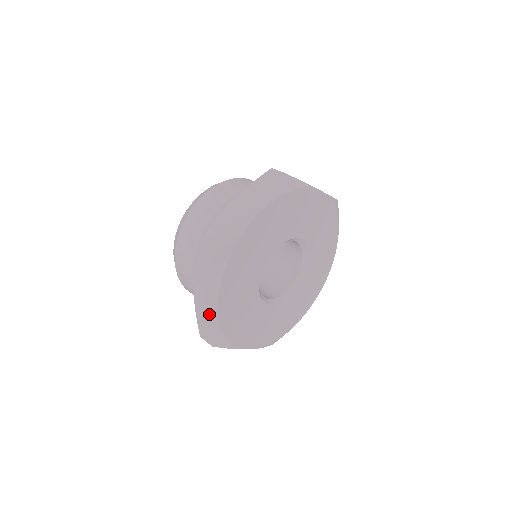
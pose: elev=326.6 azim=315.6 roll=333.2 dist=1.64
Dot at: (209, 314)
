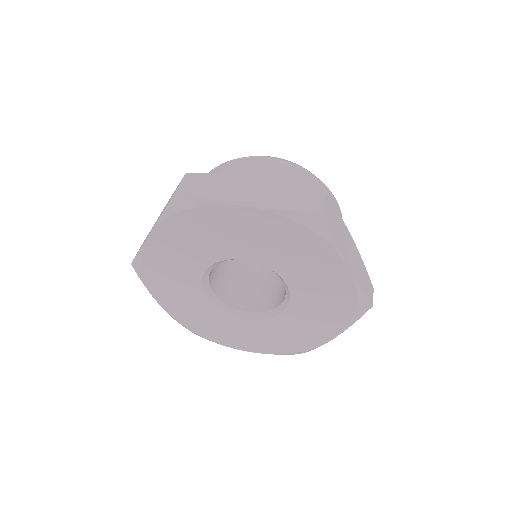
Dot at: (147, 236)
